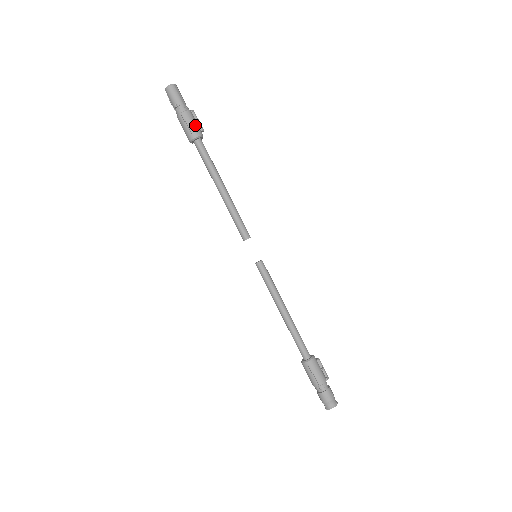
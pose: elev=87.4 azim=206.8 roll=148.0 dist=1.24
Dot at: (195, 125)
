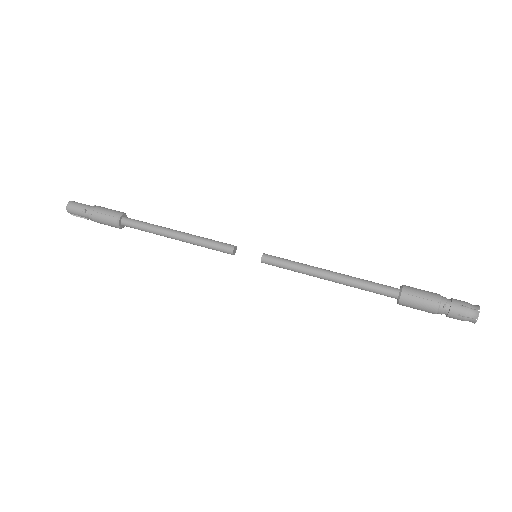
Dot at: (112, 210)
